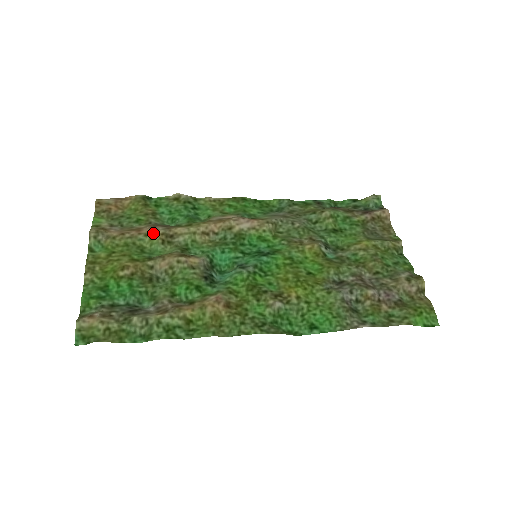
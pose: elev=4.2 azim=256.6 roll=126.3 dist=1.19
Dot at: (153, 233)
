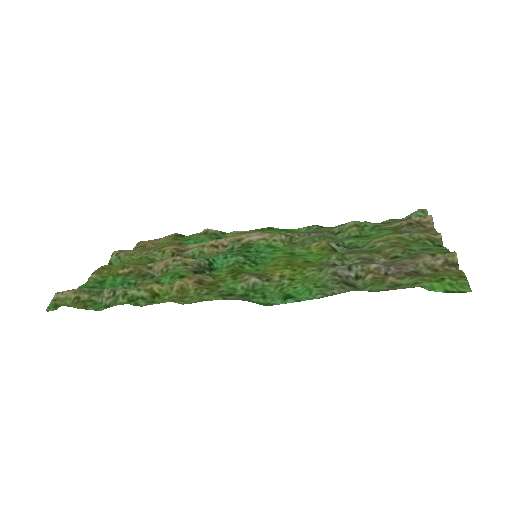
Dot at: (166, 249)
